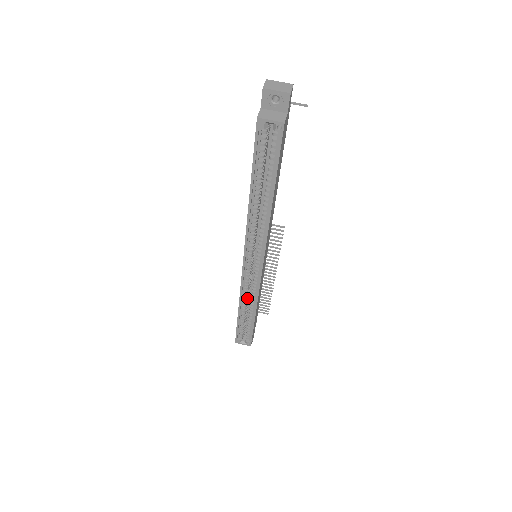
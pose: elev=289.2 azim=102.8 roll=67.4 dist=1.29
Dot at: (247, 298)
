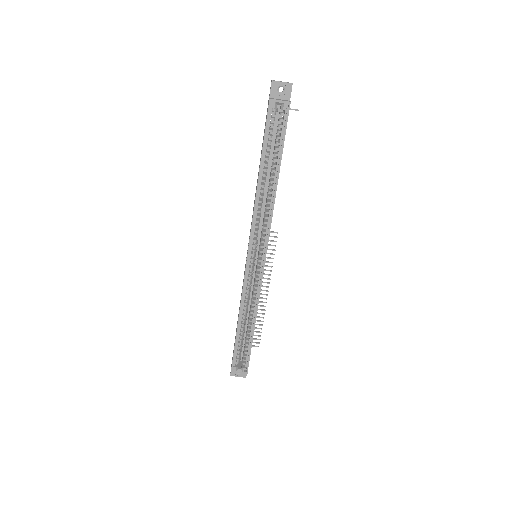
Dot at: (247, 306)
